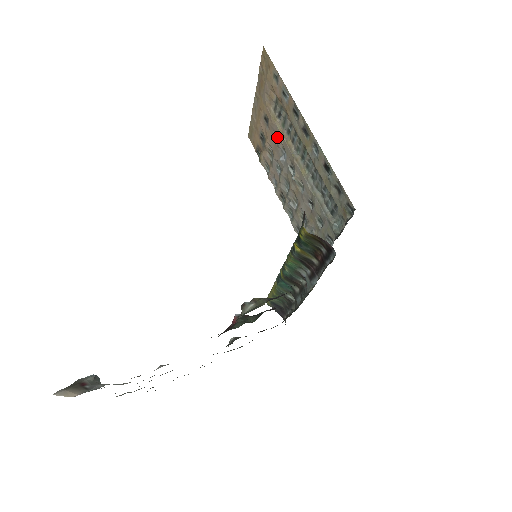
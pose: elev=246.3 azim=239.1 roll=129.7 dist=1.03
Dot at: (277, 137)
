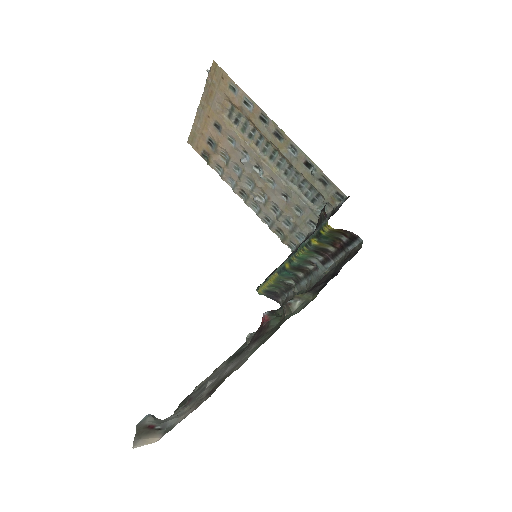
Dot at: (236, 142)
